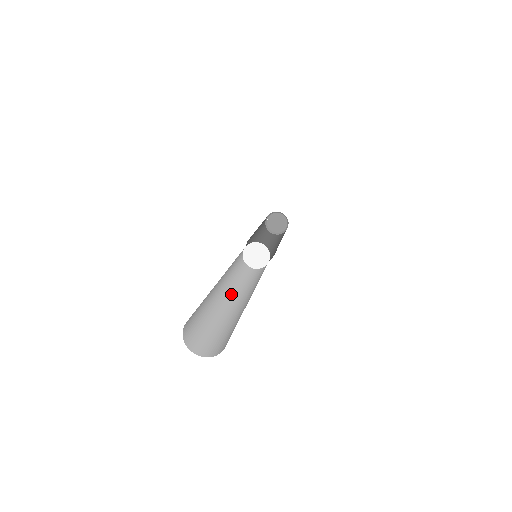
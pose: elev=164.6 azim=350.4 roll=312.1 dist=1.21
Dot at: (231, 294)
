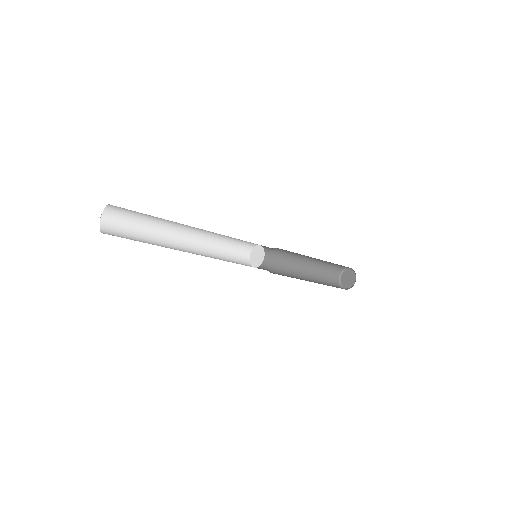
Dot at: (194, 252)
